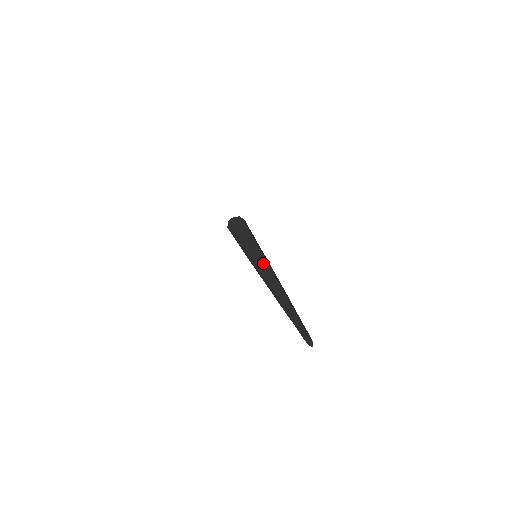
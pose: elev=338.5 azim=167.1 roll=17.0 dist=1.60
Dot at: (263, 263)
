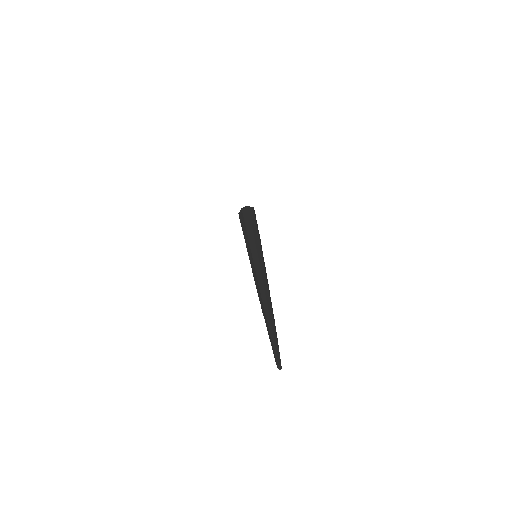
Dot at: (255, 269)
